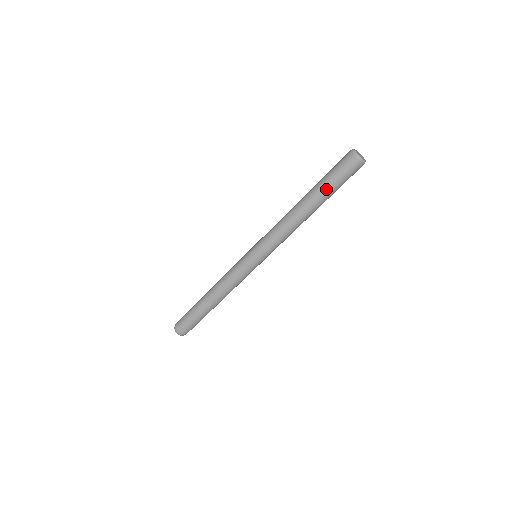
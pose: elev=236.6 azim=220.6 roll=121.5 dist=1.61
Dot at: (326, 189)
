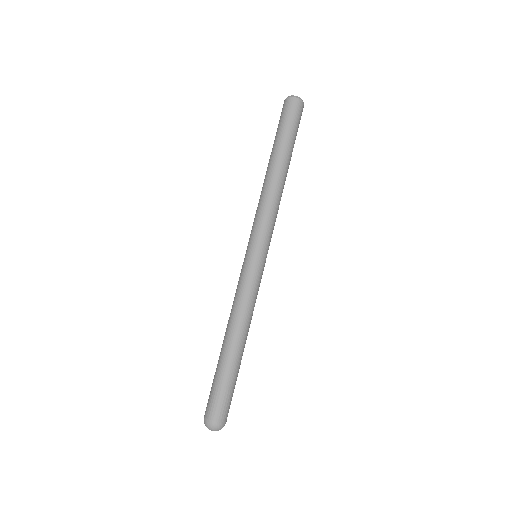
Dot at: (284, 138)
